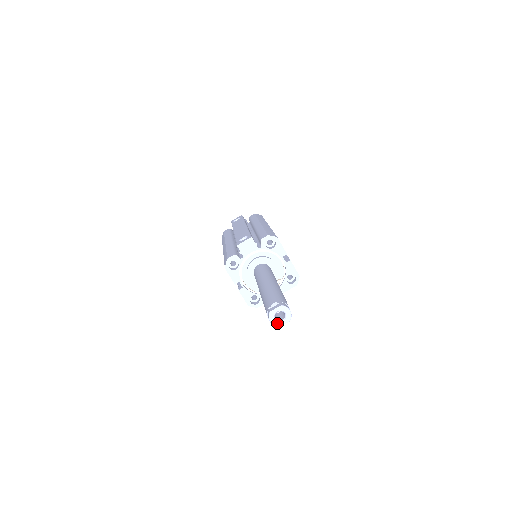
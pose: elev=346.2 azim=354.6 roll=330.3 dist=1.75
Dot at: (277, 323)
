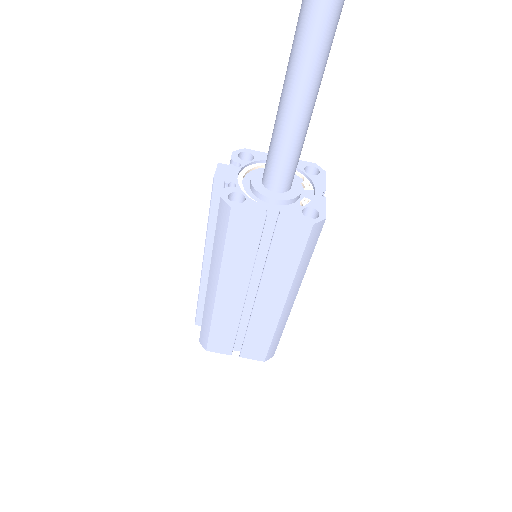
Dot at: out of frame
